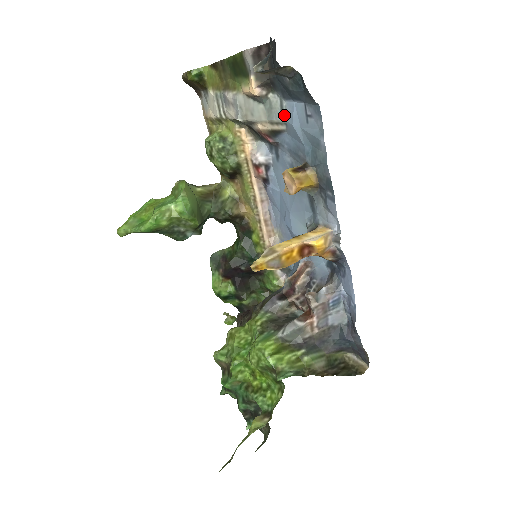
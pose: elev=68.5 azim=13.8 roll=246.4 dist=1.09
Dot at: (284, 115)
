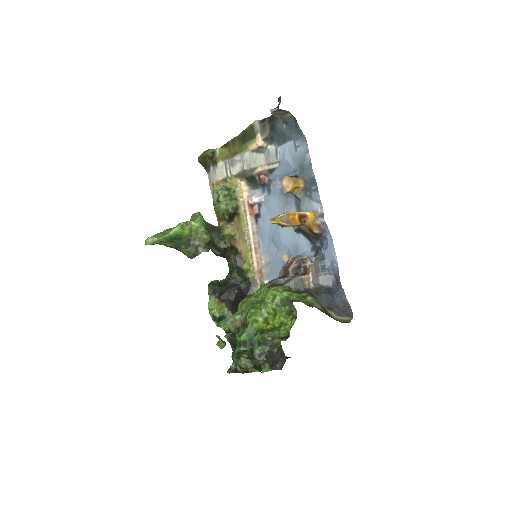
Dot at: (278, 156)
